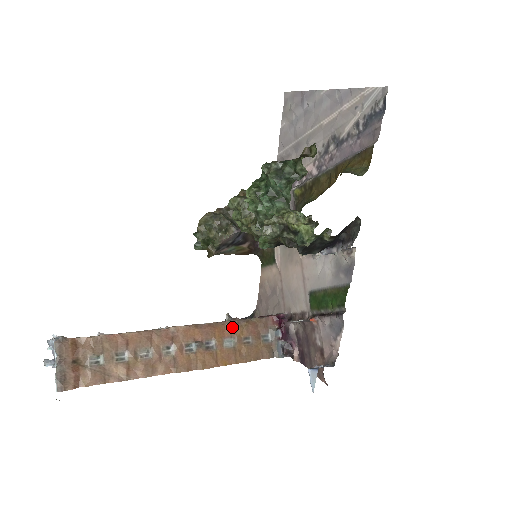
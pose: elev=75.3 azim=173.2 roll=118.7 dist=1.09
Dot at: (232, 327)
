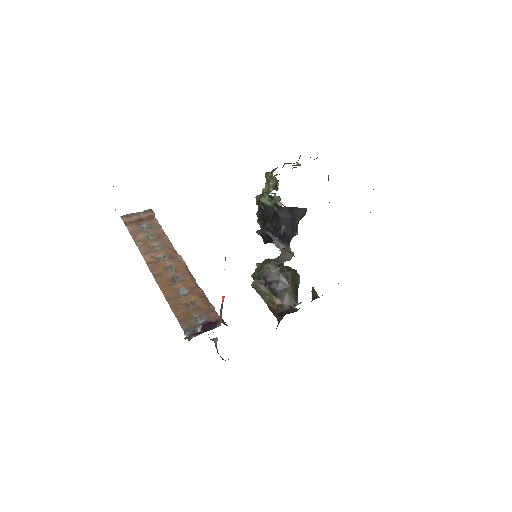
Dot at: (197, 290)
